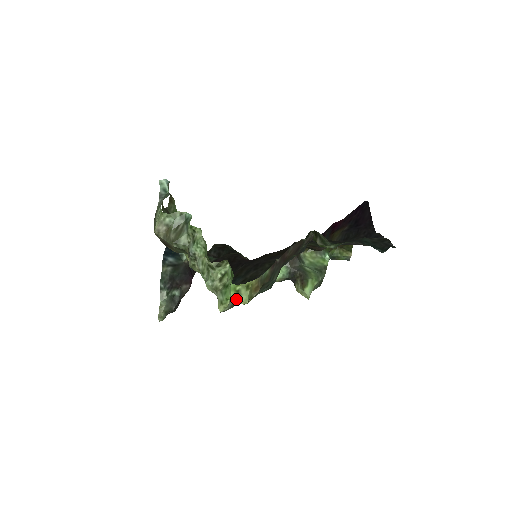
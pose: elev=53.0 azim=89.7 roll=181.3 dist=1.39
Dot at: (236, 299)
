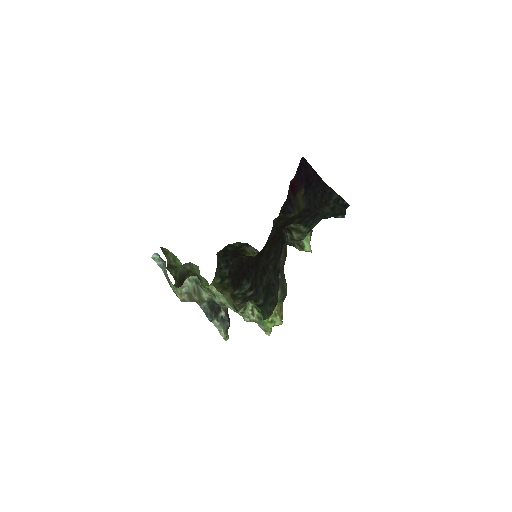
Dot at: occluded
